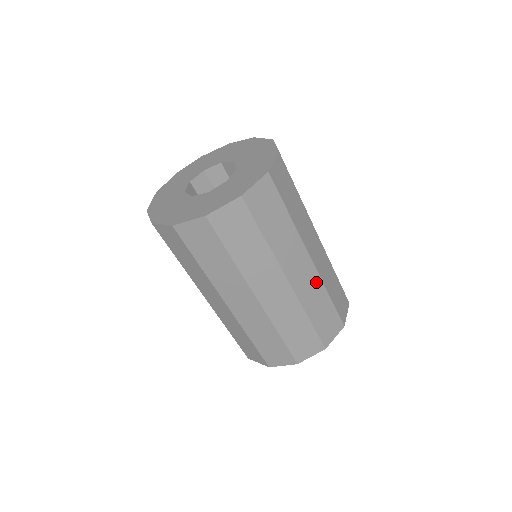
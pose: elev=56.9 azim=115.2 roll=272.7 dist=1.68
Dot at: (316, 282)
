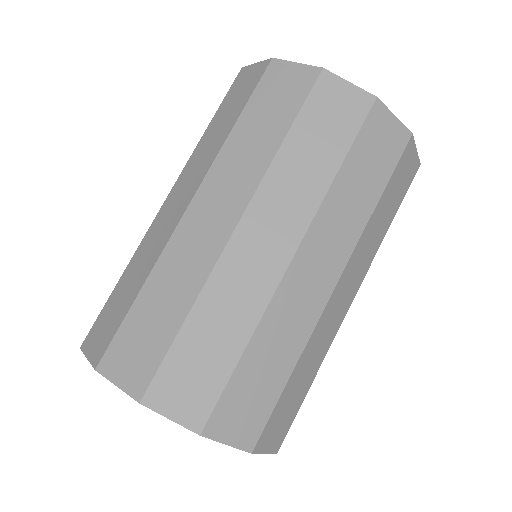
Dot at: (330, 336)
